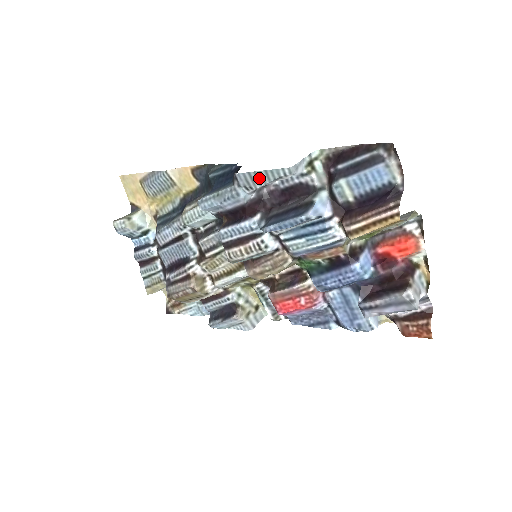
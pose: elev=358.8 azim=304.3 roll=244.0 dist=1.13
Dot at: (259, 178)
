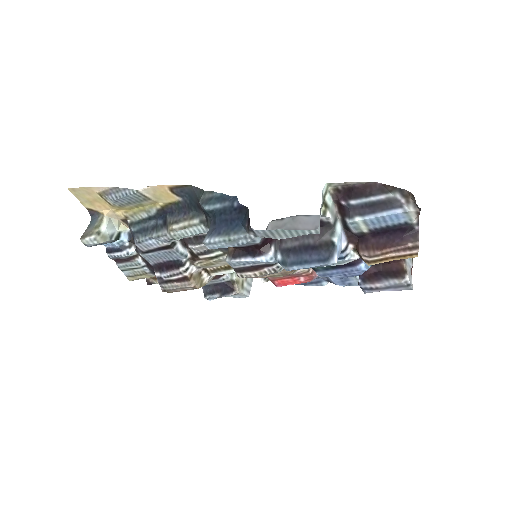
Dot at: (281, 234)
